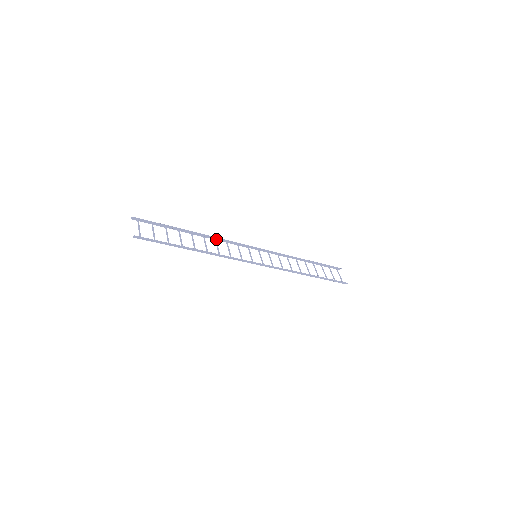
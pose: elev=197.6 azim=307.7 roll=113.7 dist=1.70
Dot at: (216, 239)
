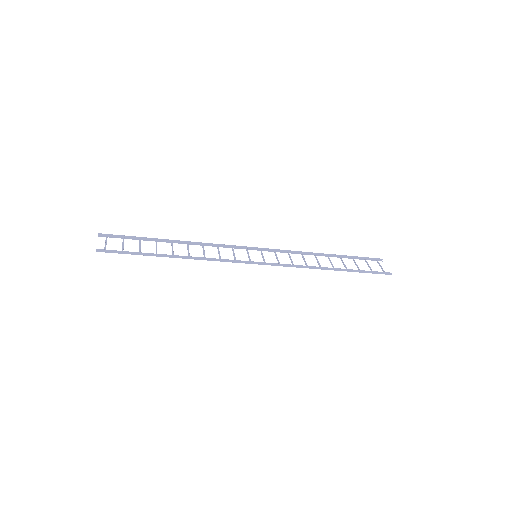
Dot at: (204, 245)
